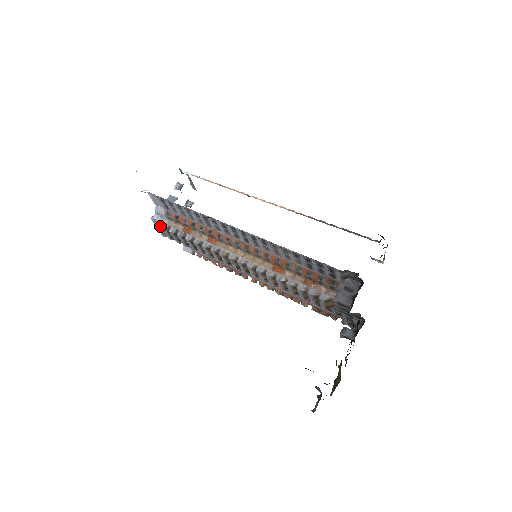
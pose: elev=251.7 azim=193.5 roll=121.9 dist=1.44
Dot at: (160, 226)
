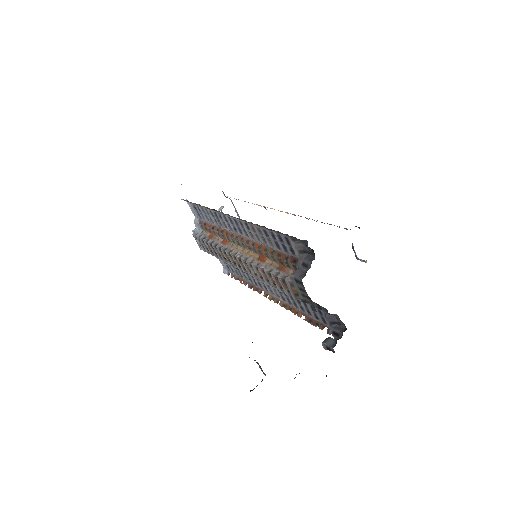
Dot at: occluded
